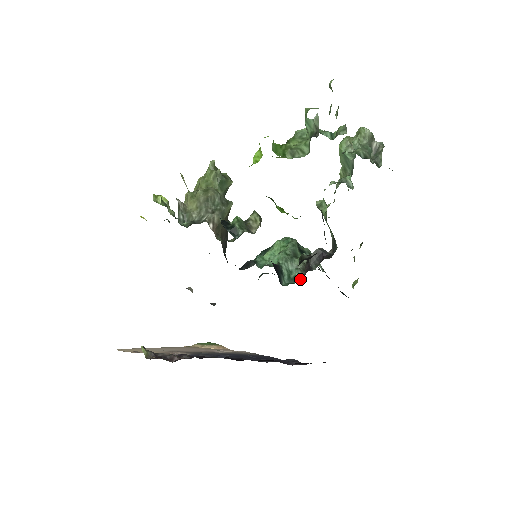
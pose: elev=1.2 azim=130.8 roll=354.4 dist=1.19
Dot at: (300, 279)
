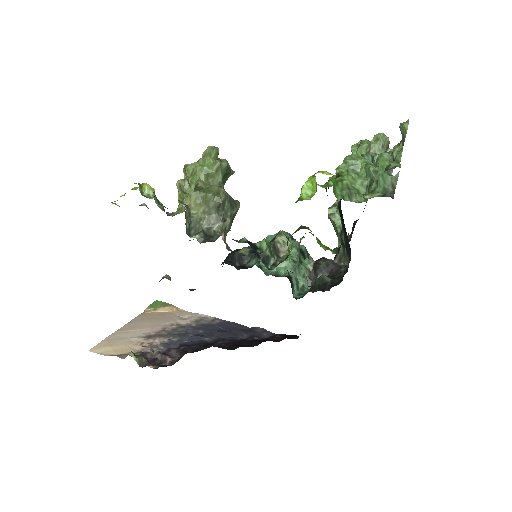
Dot at: (307, 288)
